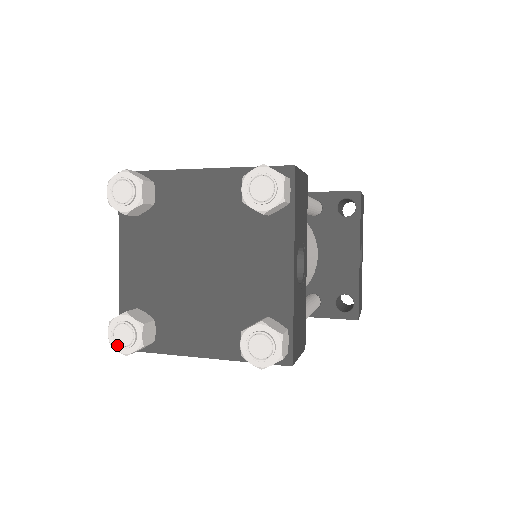
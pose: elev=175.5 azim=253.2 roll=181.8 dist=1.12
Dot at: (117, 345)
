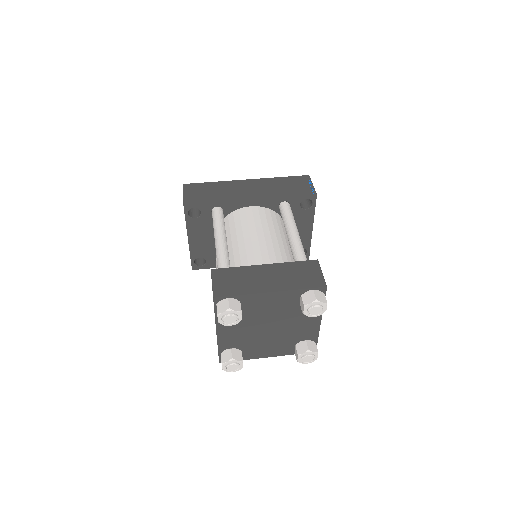
Dot at: (229, 371)
